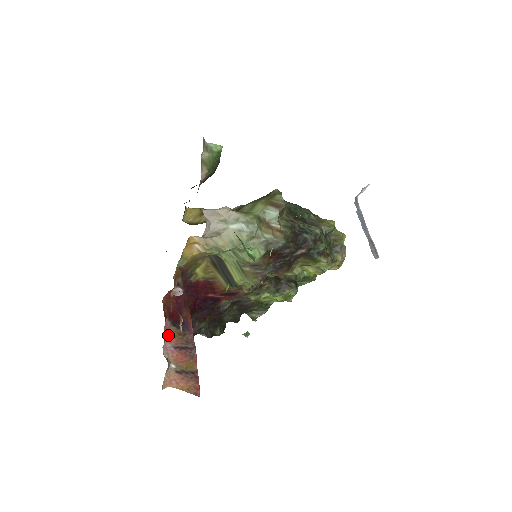
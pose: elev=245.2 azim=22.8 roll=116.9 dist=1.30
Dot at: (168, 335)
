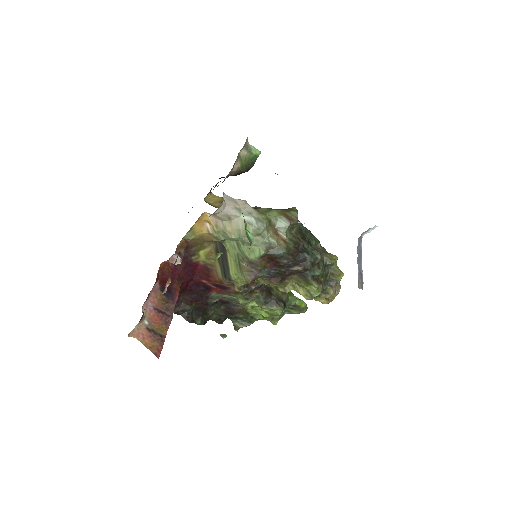
Dot at: (153, 296)
